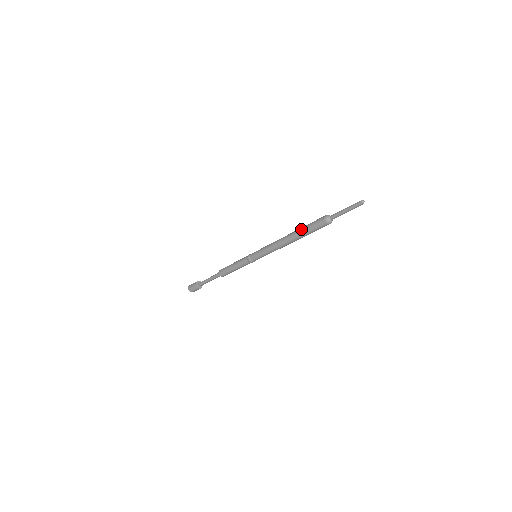
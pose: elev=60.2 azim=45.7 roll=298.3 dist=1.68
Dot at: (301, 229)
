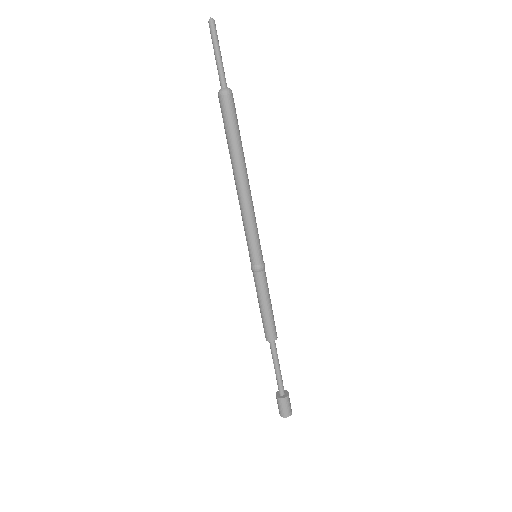
Dot at: occluded
